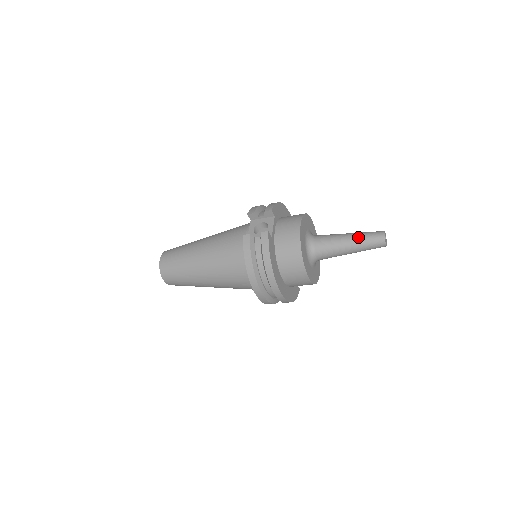
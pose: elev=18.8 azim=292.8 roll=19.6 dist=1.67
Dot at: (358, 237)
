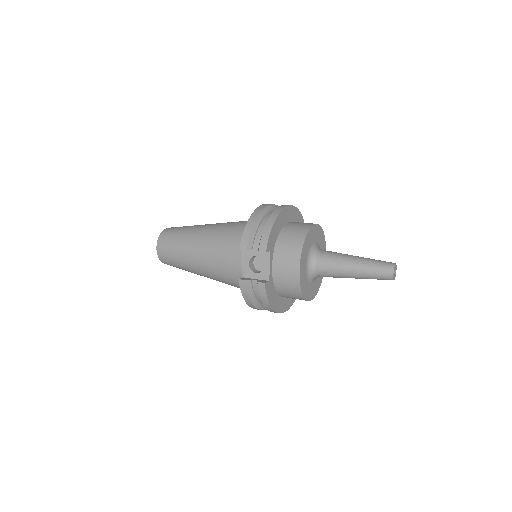
Dot at: (364, 272)
